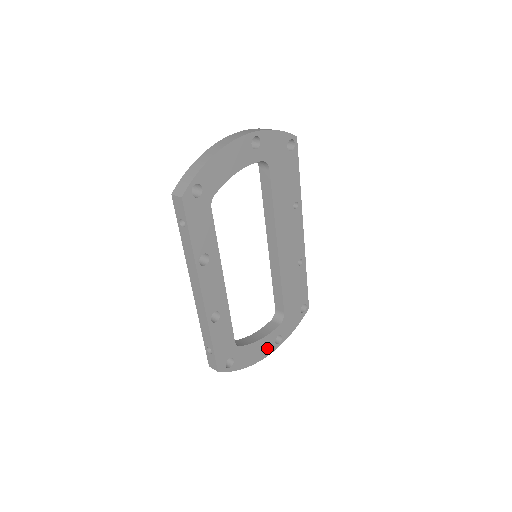
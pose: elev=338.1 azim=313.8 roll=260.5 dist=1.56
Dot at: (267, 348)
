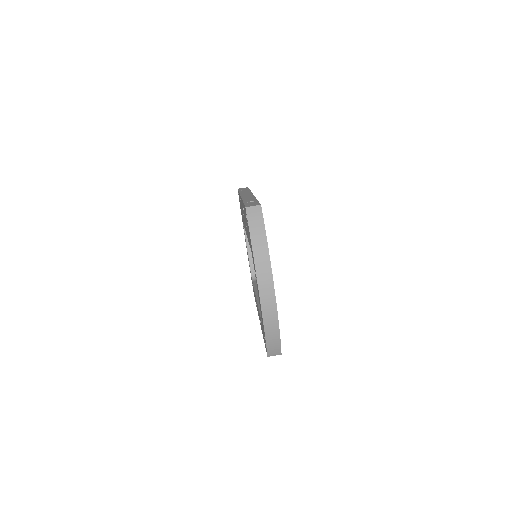
Dot at: occluded
